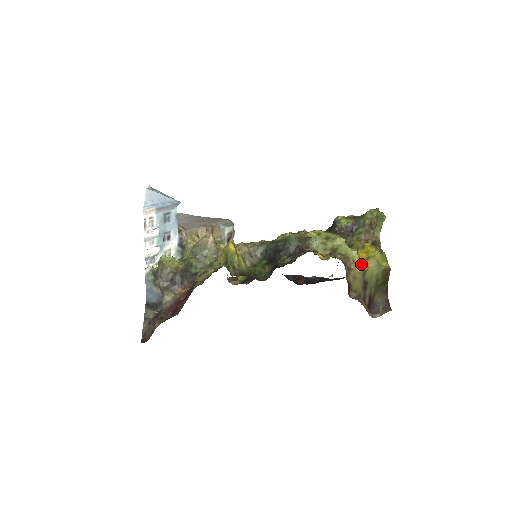
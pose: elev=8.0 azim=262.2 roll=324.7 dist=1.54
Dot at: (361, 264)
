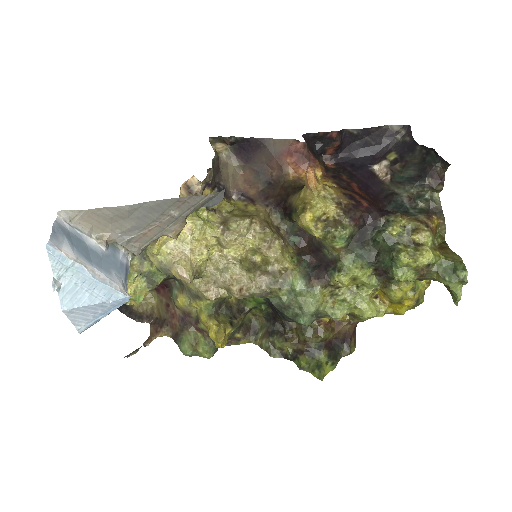
Dot at: occluded
